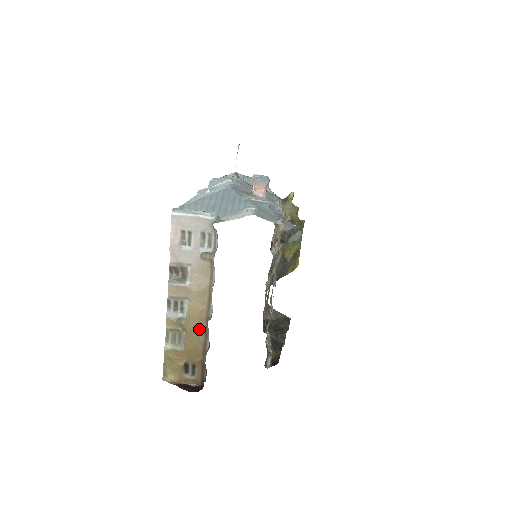
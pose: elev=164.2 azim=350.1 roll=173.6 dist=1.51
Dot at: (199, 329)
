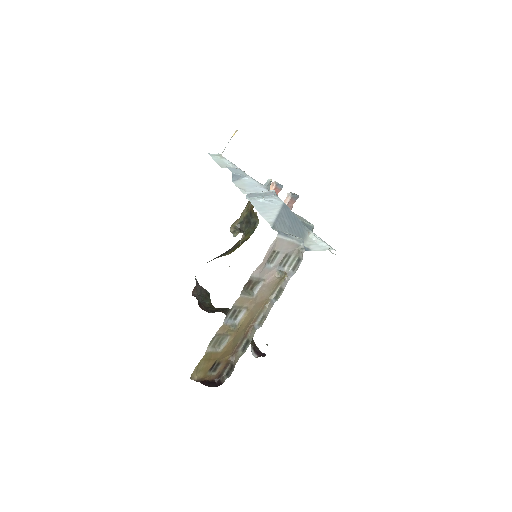
Dot at: (242, 334)
